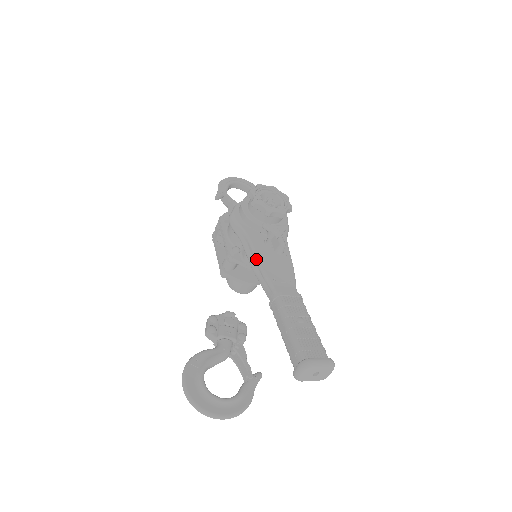
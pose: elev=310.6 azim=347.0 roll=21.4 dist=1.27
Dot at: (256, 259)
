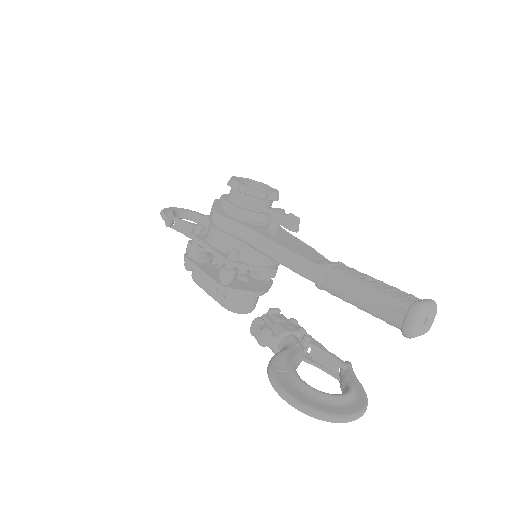
Dot at: (273, 244)
